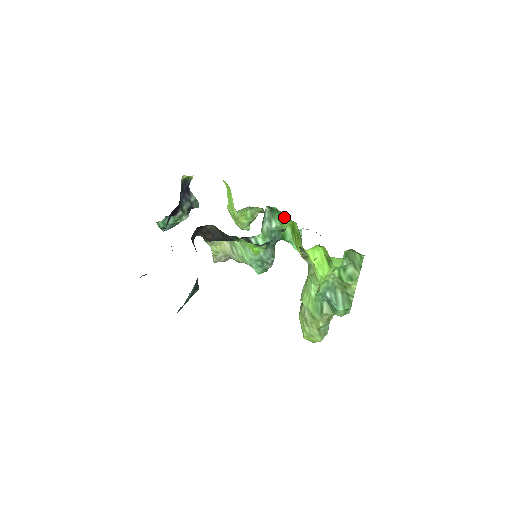
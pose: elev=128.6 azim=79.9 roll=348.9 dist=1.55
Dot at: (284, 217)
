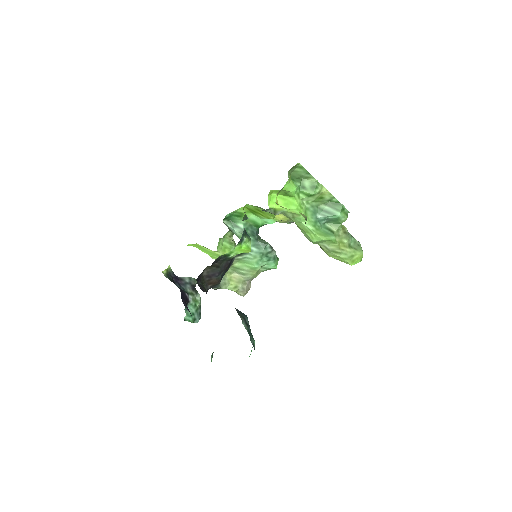
Dot at: (239, 212)
